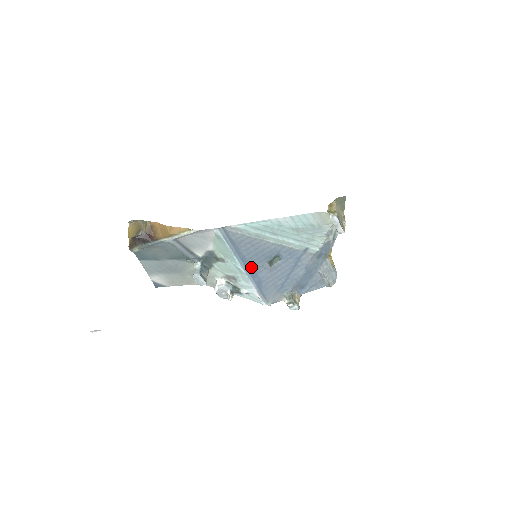
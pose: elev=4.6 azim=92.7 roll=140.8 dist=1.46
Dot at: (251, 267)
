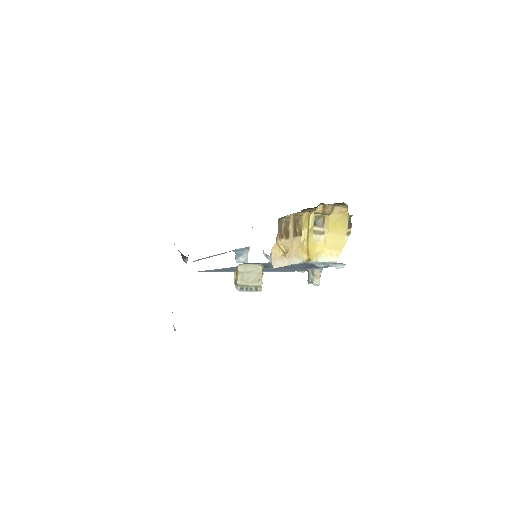
Dot at: occluded
